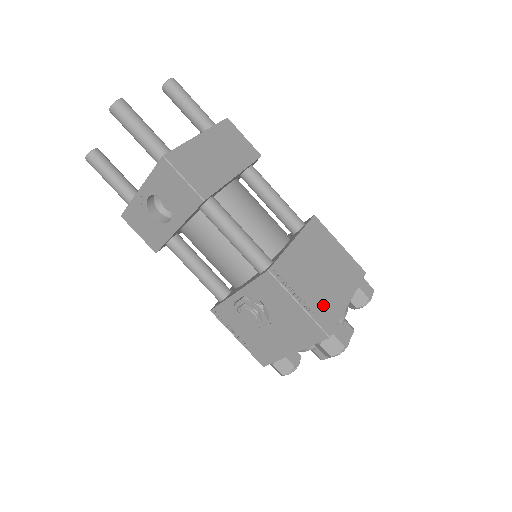
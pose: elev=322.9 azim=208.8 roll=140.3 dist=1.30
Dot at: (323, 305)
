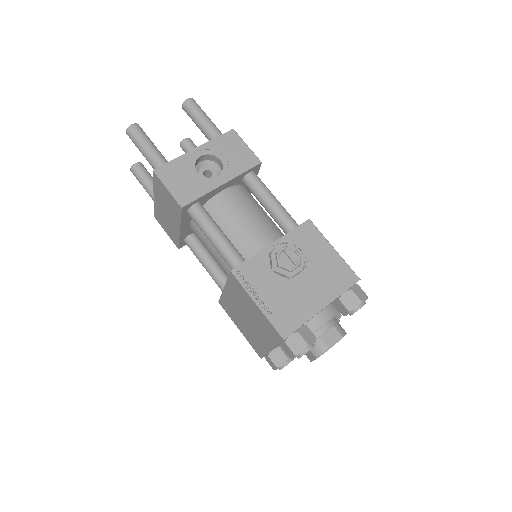
Dot at: occluded
